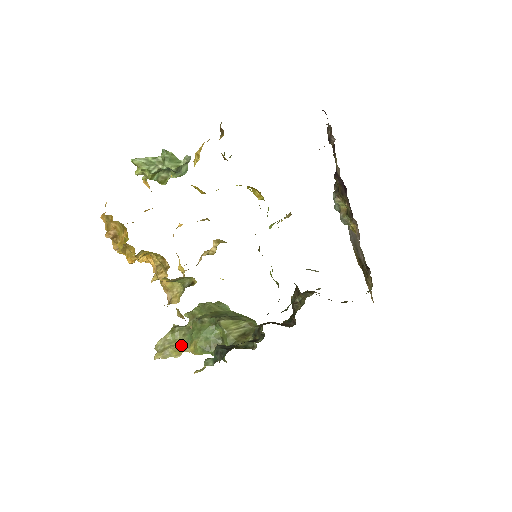
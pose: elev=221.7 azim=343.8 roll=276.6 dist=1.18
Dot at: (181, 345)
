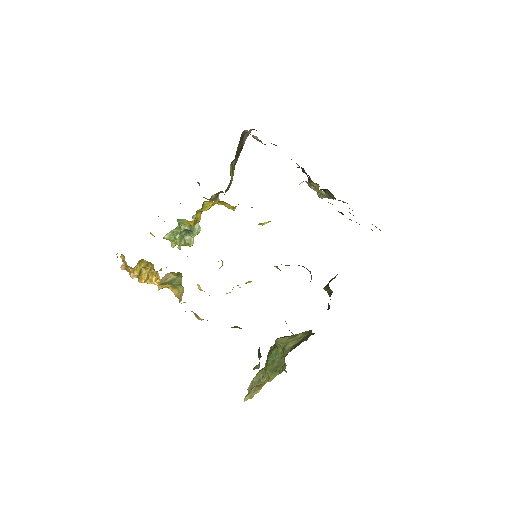
Dot at: (263, 381)
